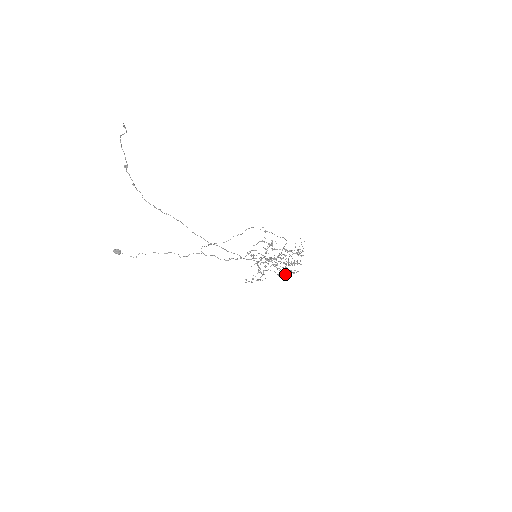
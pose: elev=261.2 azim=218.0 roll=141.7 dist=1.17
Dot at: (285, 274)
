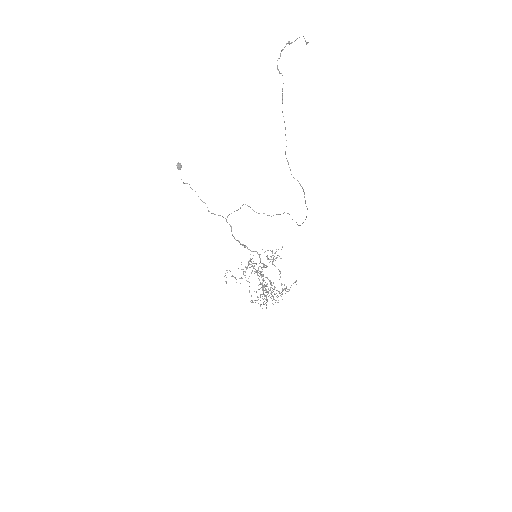
Dot at: (253, 302)
